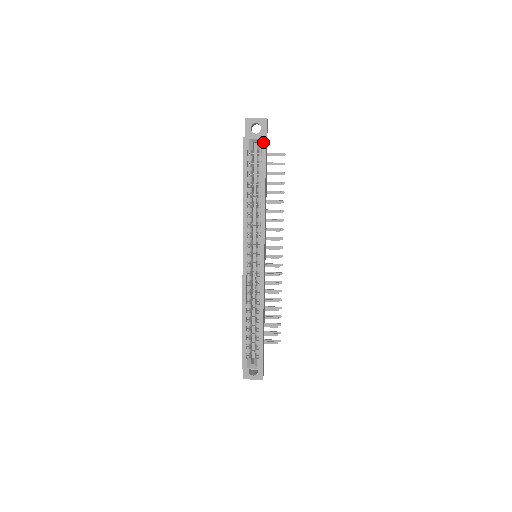
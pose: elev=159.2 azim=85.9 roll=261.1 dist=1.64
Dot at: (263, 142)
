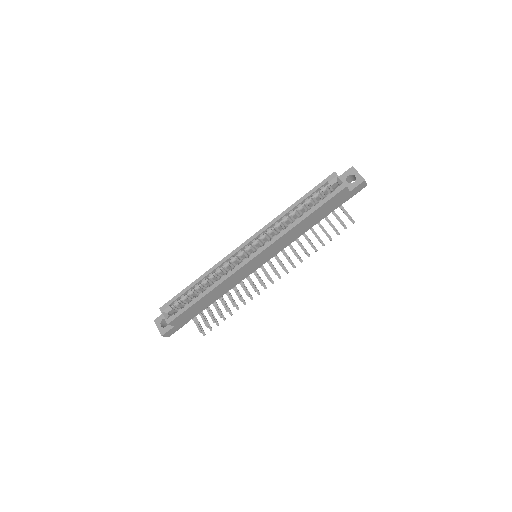
Dot at: (342, 187)
